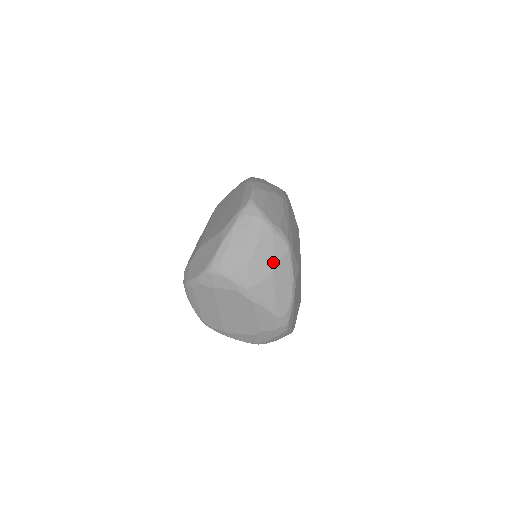
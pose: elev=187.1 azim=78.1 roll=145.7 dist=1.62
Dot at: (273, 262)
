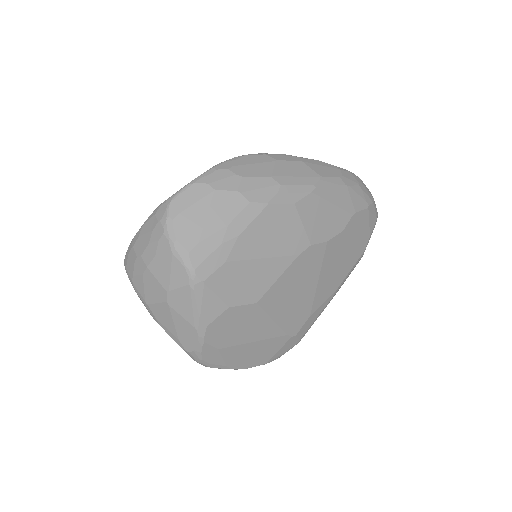
Dot at: (168, 288)
